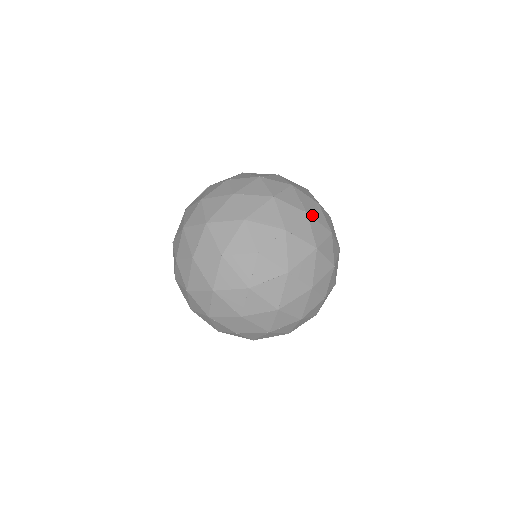
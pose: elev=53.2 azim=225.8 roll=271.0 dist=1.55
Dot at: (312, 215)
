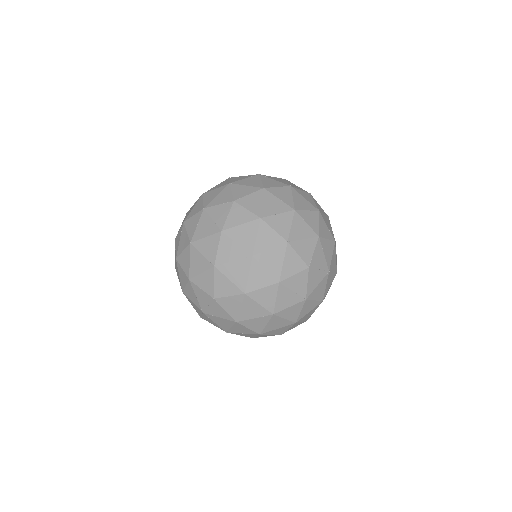
Dot at: (286, 284)
